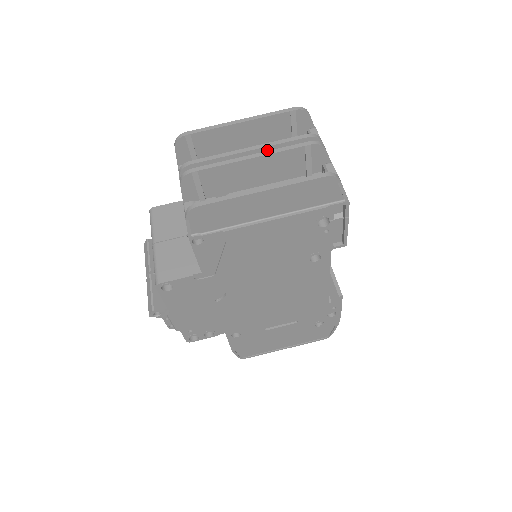
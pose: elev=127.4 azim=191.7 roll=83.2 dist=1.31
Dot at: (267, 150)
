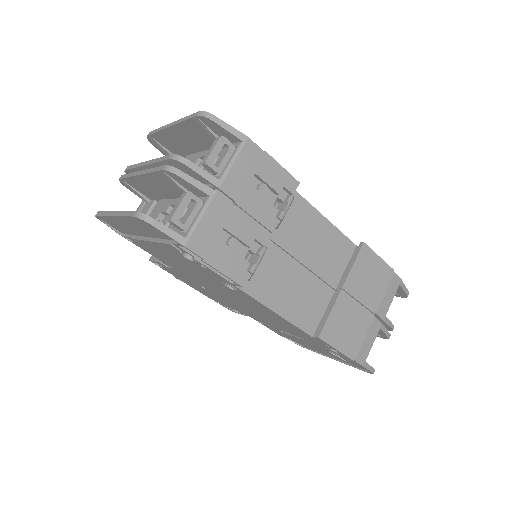
Dot at: (157, 166)
